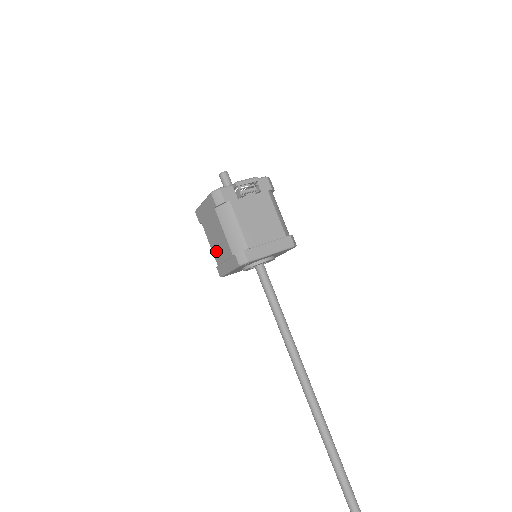
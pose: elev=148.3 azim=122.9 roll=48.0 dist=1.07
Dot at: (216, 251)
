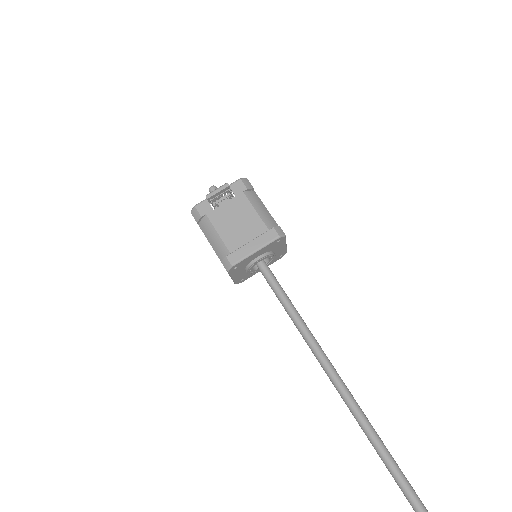
Dot at: occluded
